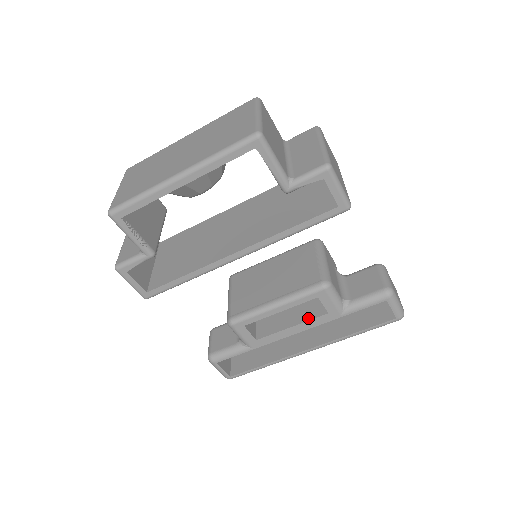
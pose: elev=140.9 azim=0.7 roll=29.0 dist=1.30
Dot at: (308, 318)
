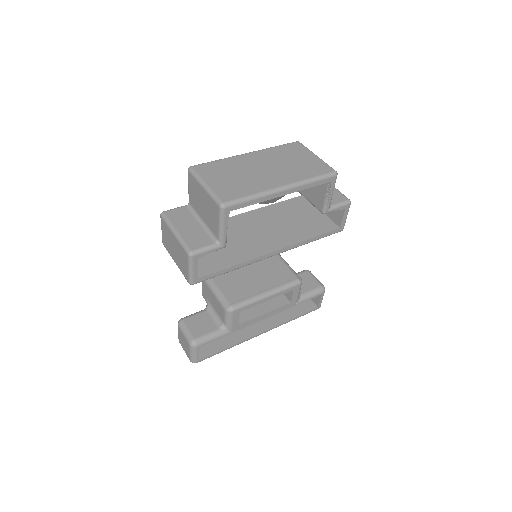
Dot at: (276, 306)
